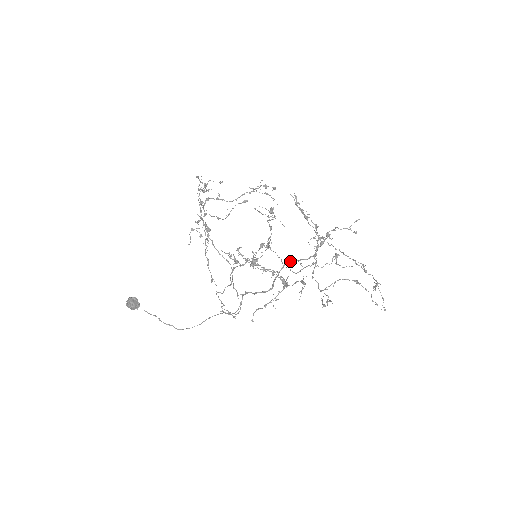
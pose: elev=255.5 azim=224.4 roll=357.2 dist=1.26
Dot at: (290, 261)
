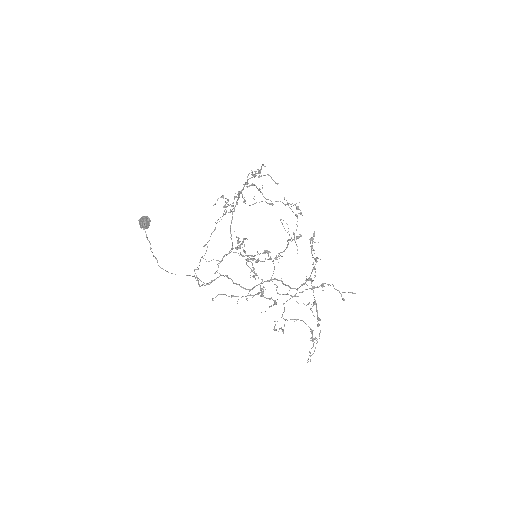
Dot at: (279, 280)
